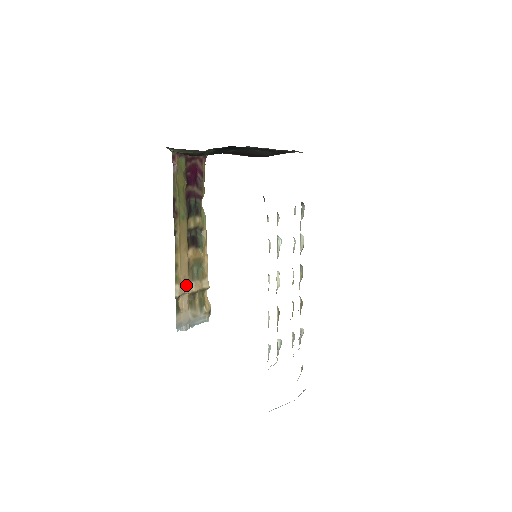
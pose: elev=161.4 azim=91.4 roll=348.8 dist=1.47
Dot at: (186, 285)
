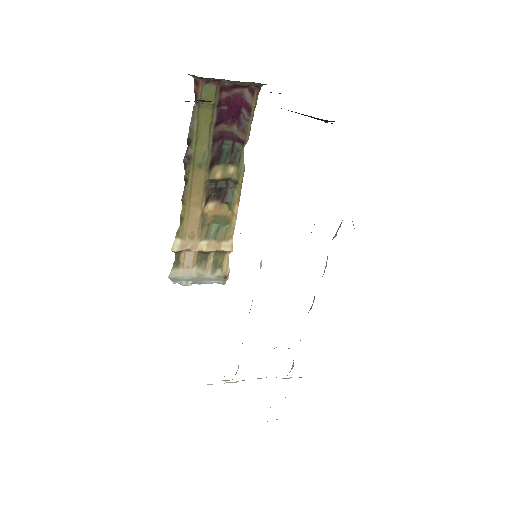
Dot at: (193, 242)
